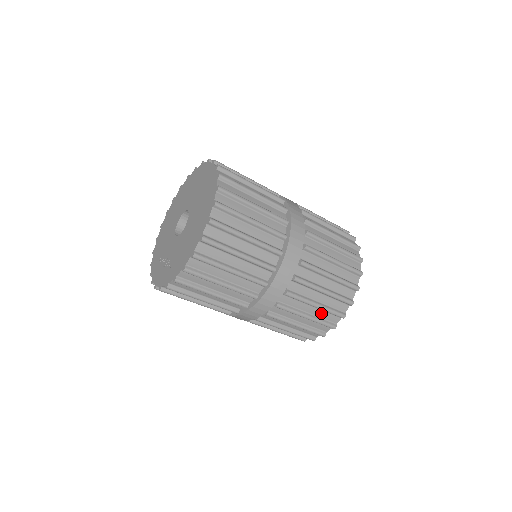
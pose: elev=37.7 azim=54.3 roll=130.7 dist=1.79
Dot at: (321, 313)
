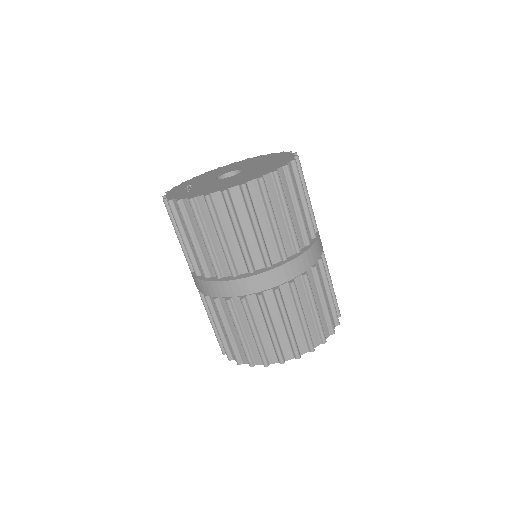
Dot at: (253, 343)
